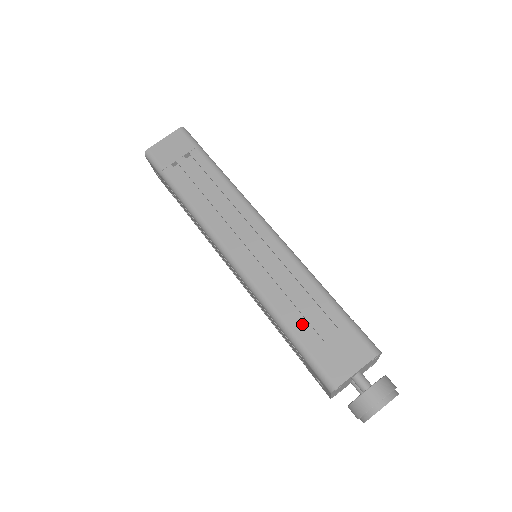
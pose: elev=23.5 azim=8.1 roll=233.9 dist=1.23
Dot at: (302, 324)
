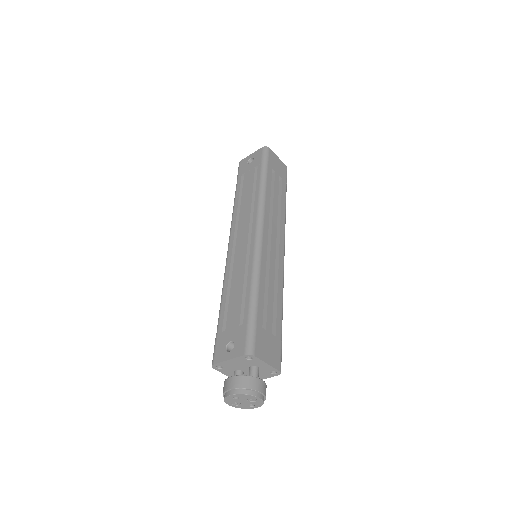
Dot at: occluded
